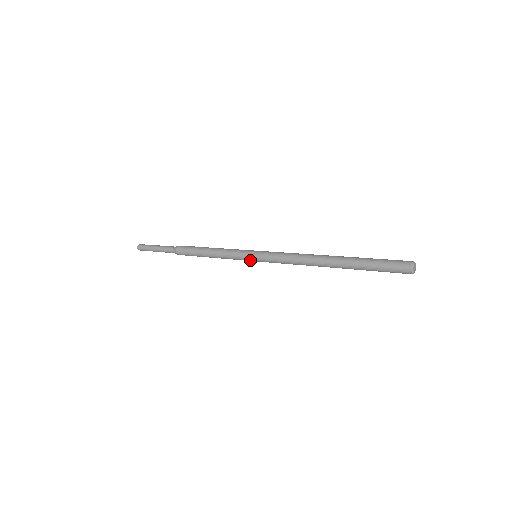
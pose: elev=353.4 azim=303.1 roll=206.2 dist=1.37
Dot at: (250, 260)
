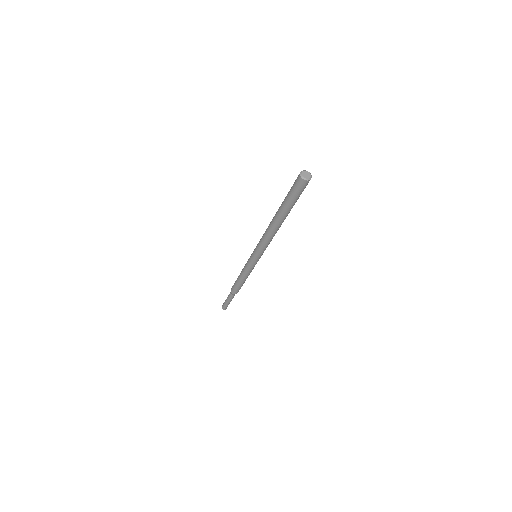
Dot at: (251, 260)
